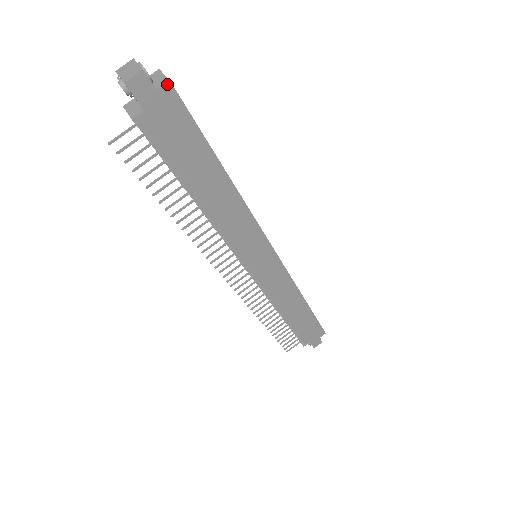
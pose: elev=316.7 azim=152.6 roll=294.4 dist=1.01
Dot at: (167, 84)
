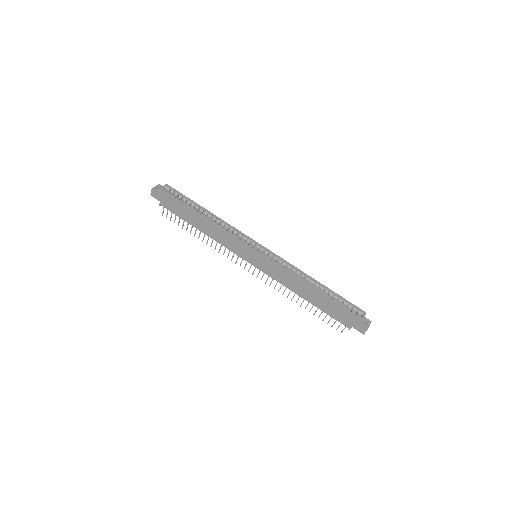
Dot at: (159, 190)
